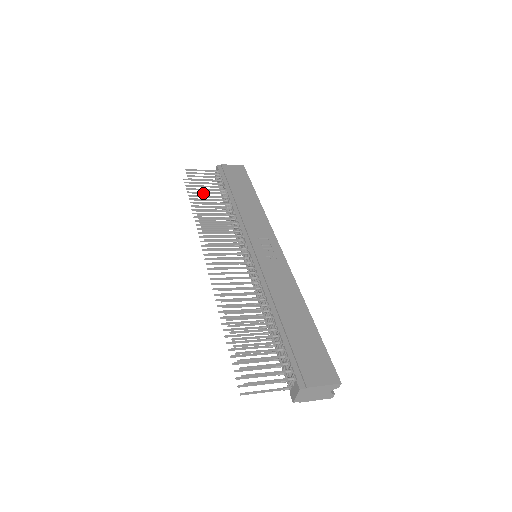
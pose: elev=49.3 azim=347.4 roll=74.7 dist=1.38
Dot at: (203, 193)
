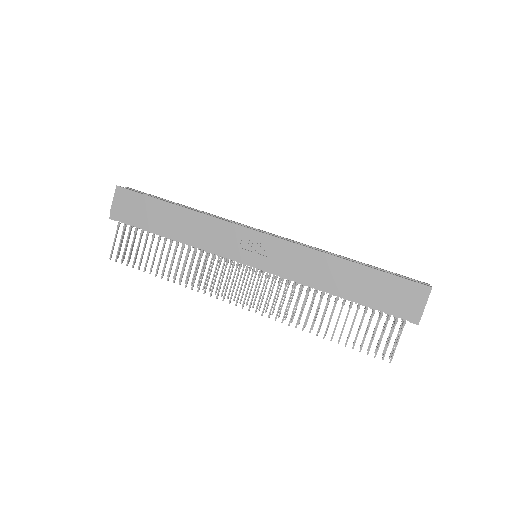
Dot at: (153, 262)
